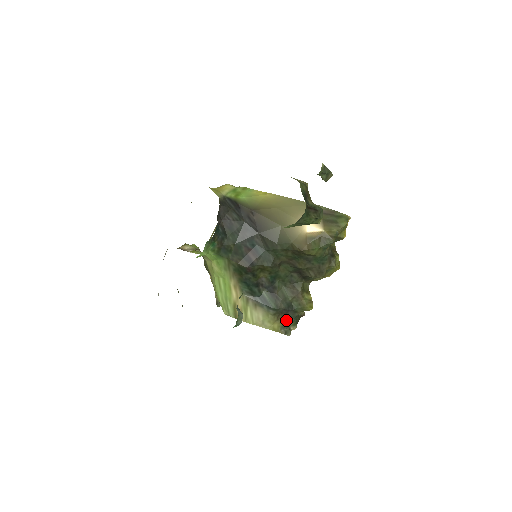
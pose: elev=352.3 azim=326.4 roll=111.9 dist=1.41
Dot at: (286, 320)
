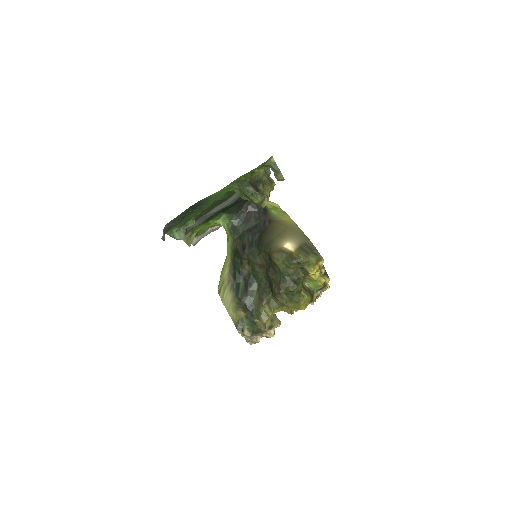
Dot at: (244, 318)
